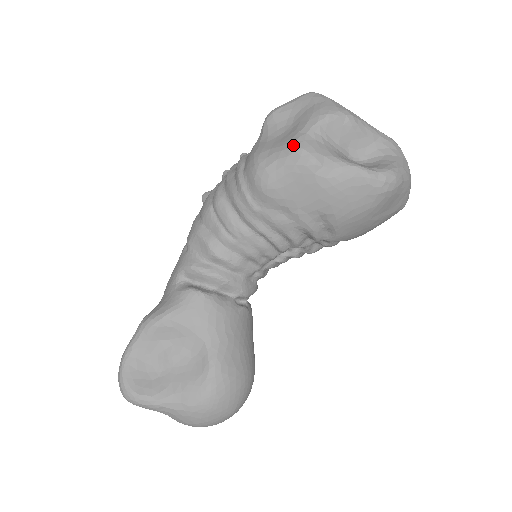
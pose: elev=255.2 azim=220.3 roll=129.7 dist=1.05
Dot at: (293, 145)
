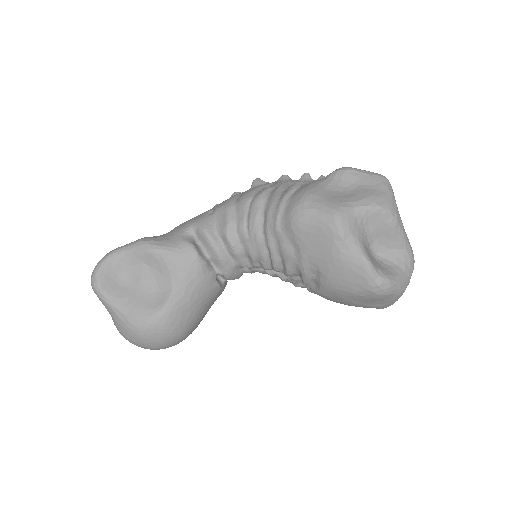
Dot at: (337, 209)
